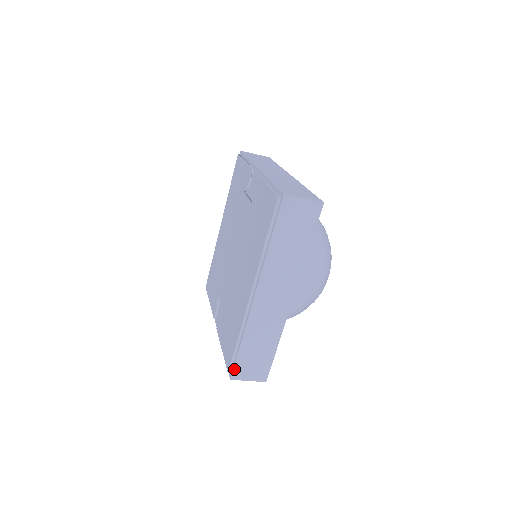
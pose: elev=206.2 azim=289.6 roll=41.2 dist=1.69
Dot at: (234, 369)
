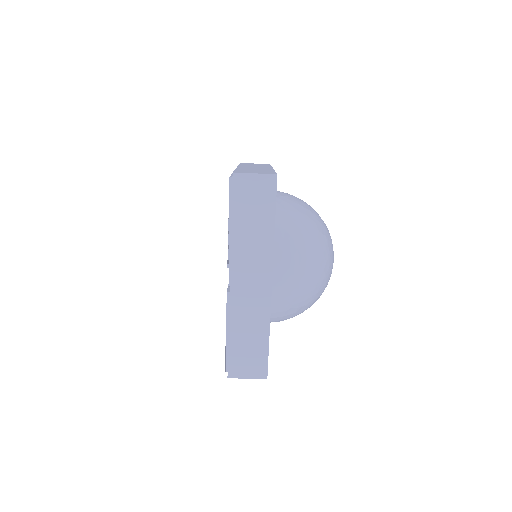
Dot at: occluded
